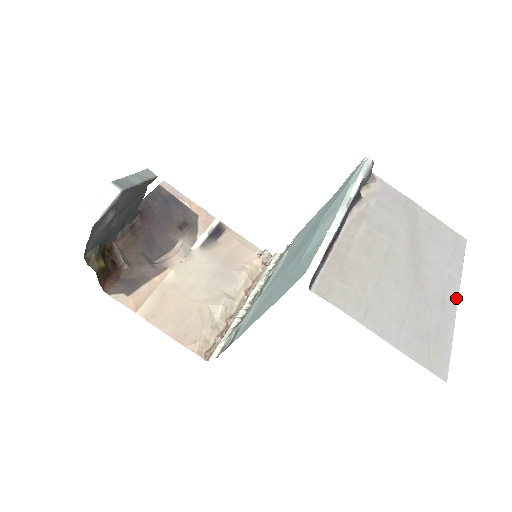
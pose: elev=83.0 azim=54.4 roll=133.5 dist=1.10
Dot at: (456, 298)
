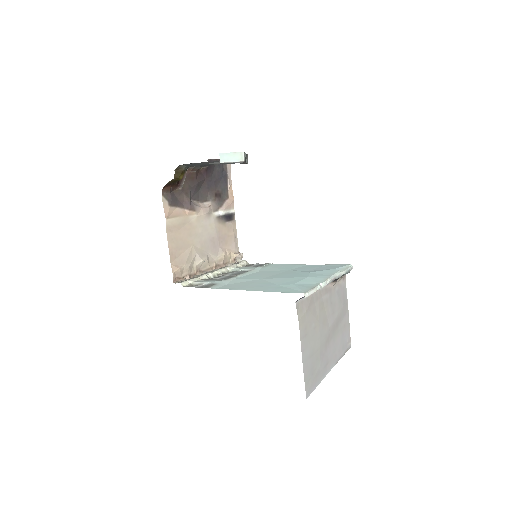
Dot at: (331, 368)
